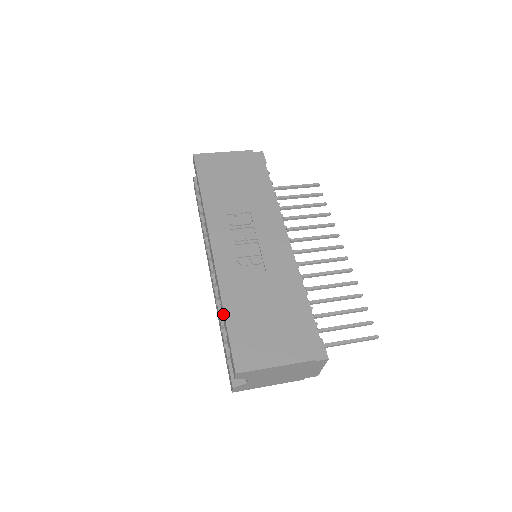
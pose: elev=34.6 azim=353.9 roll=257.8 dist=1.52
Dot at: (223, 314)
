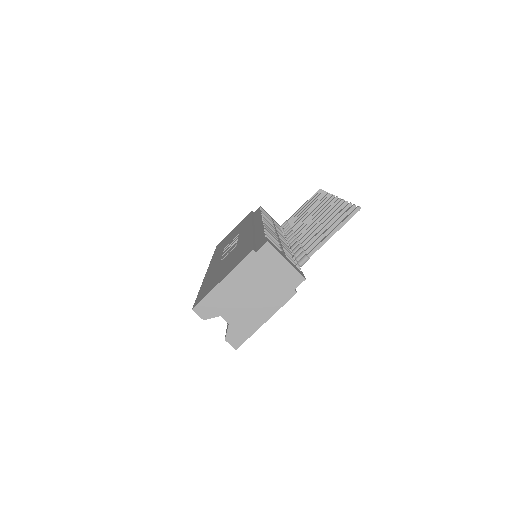
Dot at: occluded
